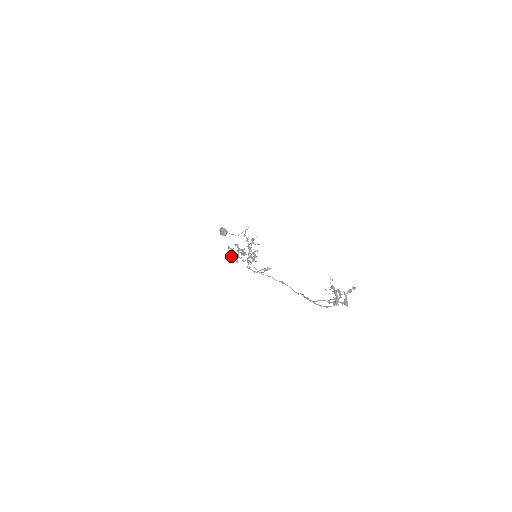
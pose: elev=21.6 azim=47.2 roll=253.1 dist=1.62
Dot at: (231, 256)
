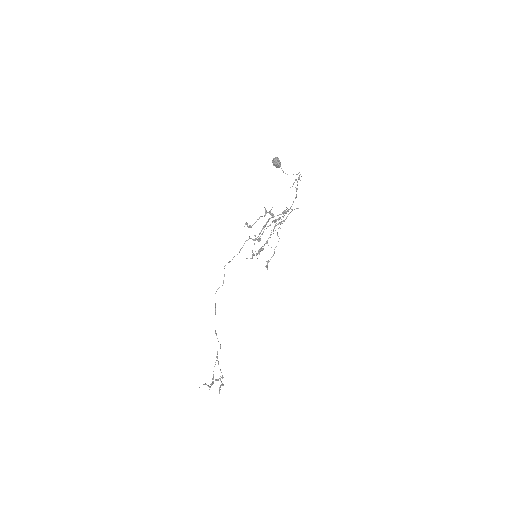
Dot at: (254, 223)
